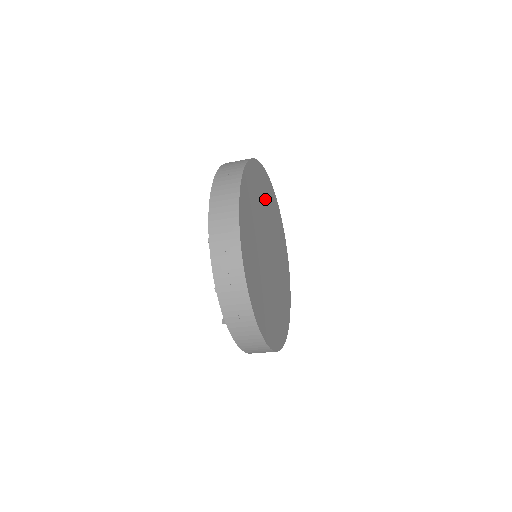
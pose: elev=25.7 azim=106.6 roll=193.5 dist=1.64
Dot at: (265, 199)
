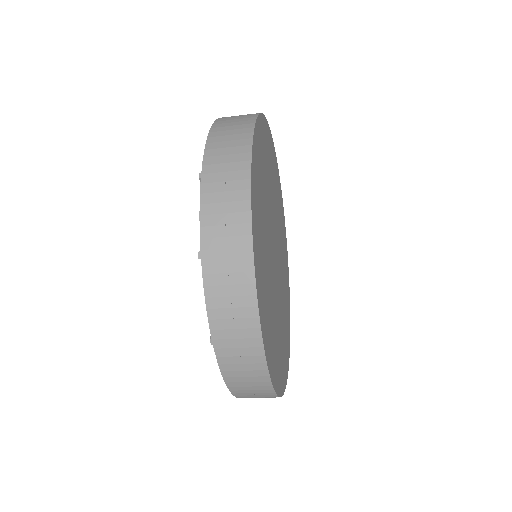
Dot at: (265, 175)
